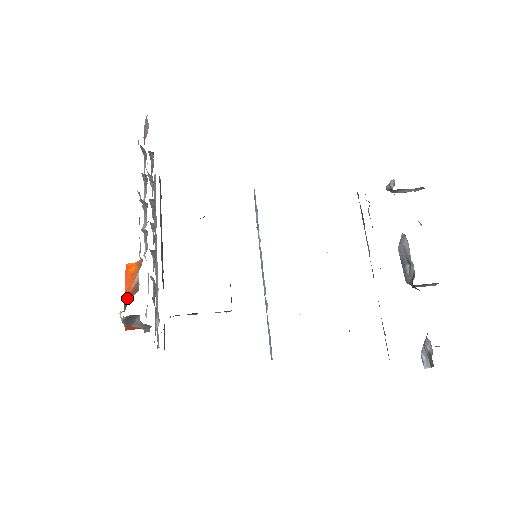
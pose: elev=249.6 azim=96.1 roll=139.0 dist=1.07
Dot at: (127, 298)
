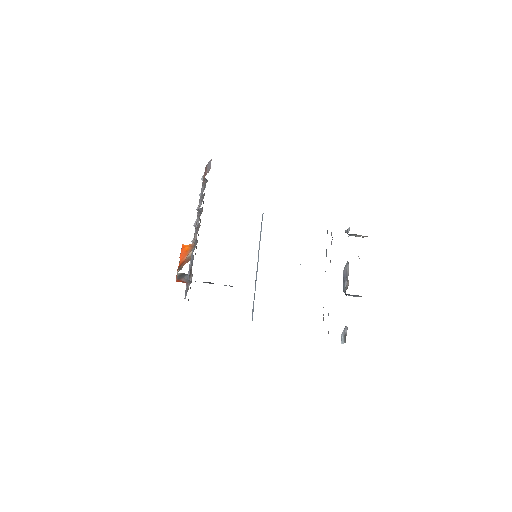
Dot at: (181, 264)
